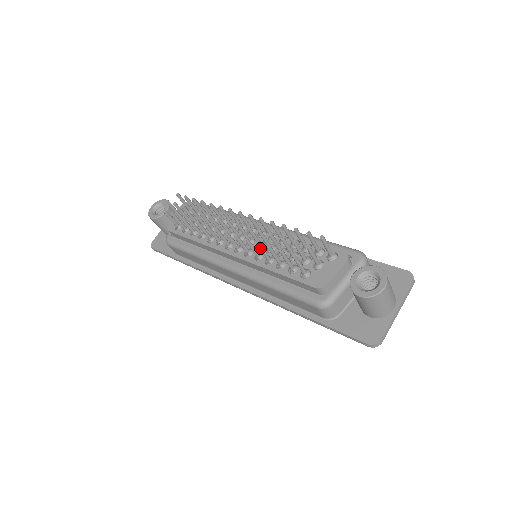
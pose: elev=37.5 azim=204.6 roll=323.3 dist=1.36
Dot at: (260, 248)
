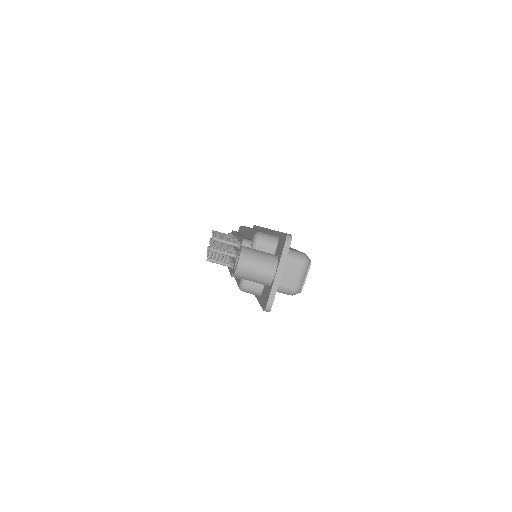
Dot at: occluded
